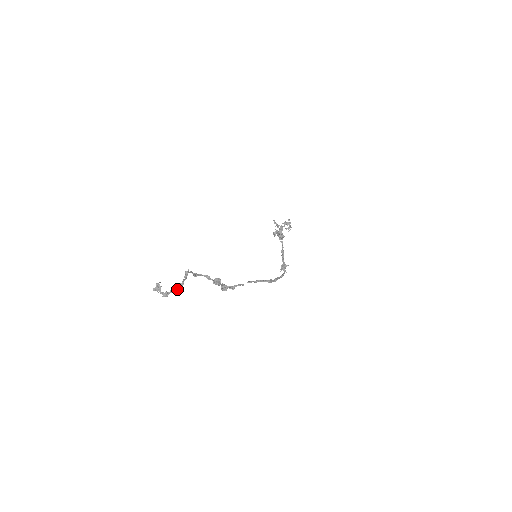
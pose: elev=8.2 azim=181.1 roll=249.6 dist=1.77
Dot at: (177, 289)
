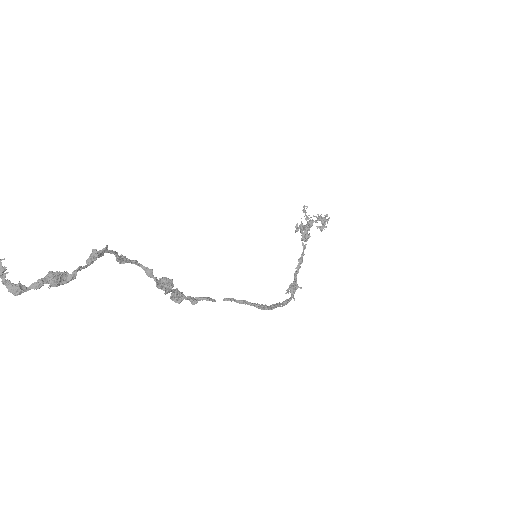
Dot at: (52, 284)
